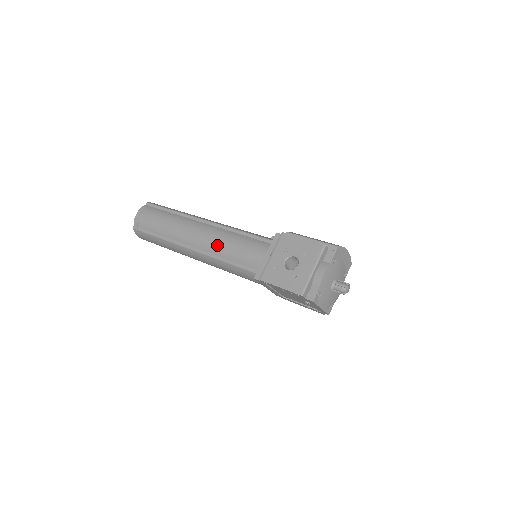
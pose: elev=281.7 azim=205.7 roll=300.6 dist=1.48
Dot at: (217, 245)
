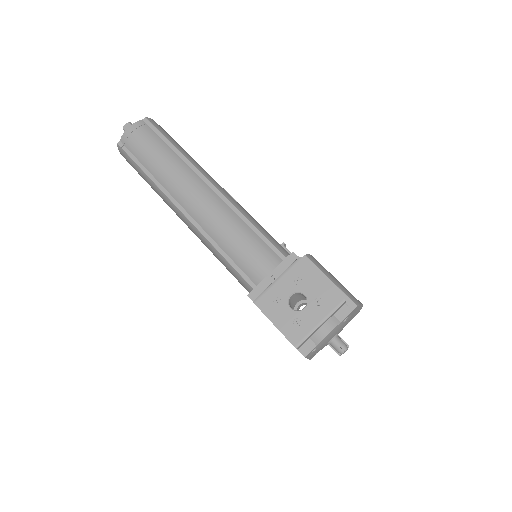
Dot at: (216, 227)
